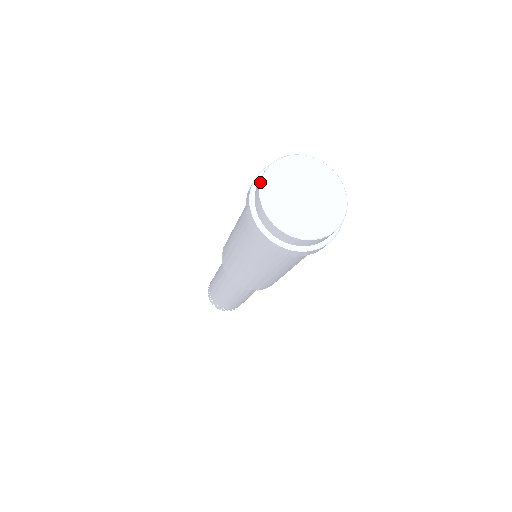
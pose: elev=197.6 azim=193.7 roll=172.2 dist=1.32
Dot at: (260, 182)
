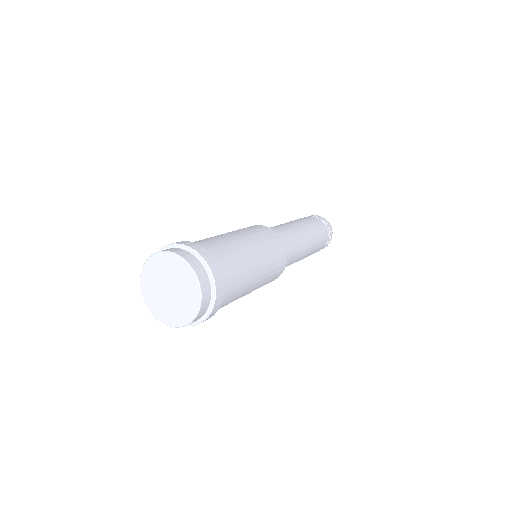
Dot at: (141, 273)
